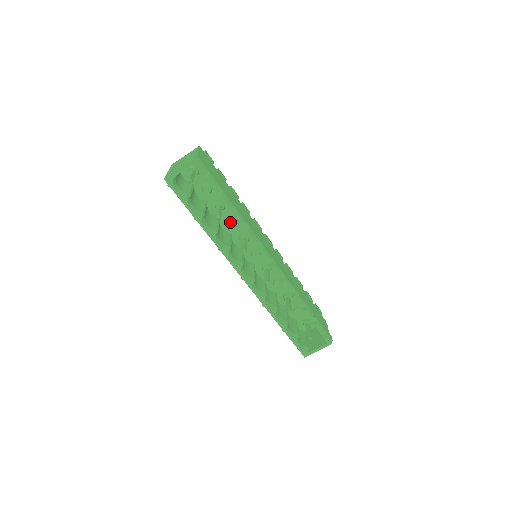
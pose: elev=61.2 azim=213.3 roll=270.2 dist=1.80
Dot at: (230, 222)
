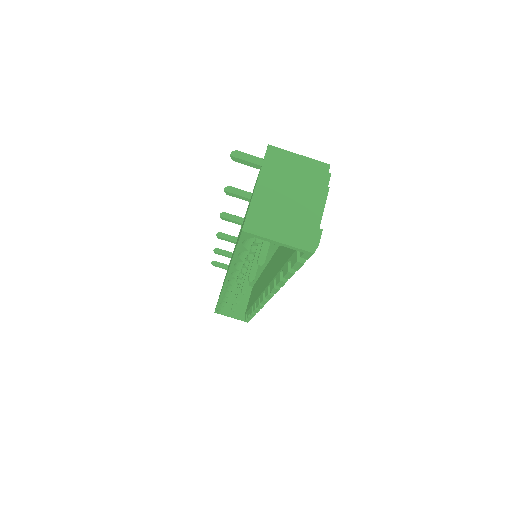
Dot at: occluded
